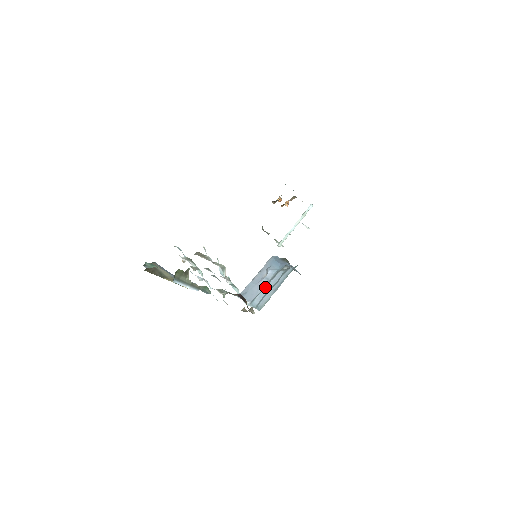
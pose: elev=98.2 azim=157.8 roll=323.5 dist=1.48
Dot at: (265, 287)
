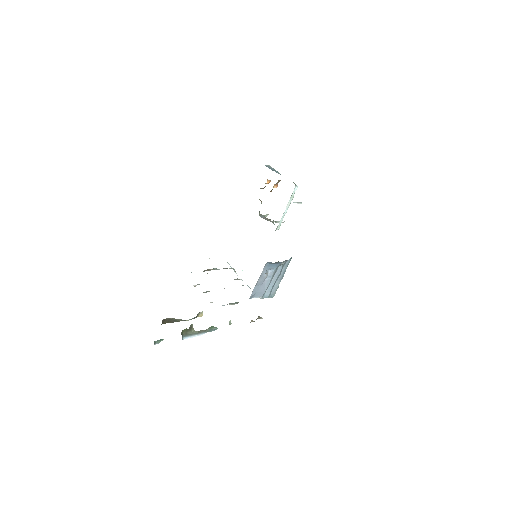
Dot at: (271, 282)
